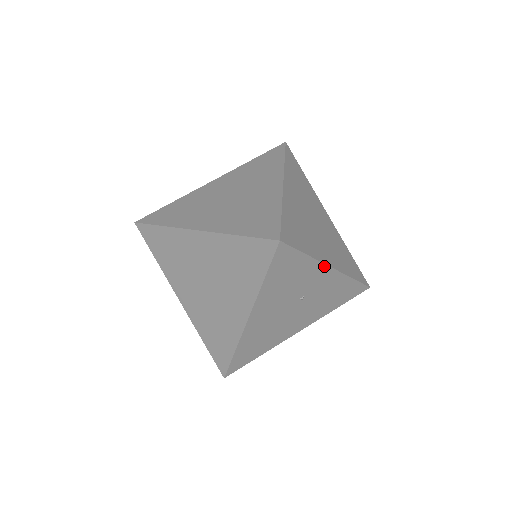
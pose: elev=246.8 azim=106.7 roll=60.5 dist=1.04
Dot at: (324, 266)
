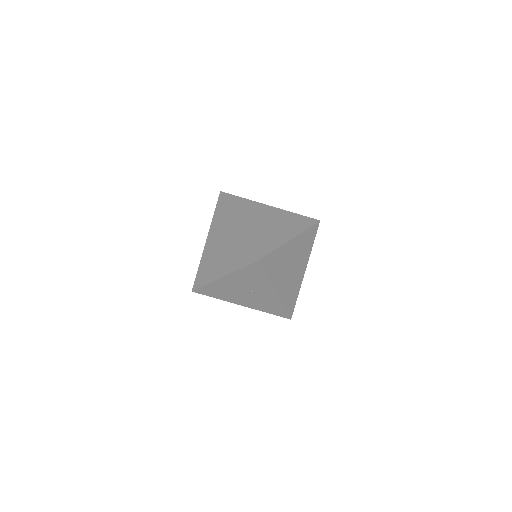
Dot at: (273, 288)
